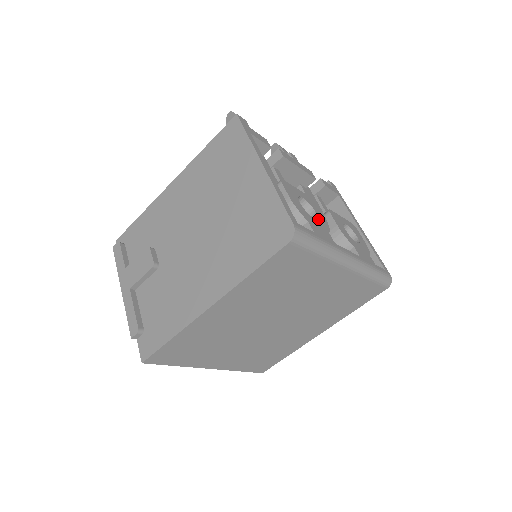
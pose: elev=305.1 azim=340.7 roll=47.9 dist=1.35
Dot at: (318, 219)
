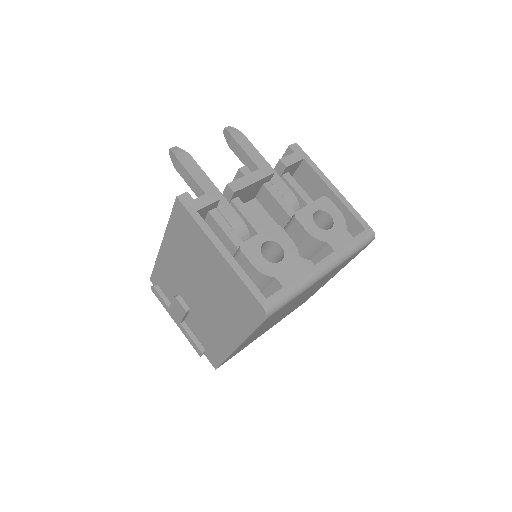
Dot at: (285, 255)
